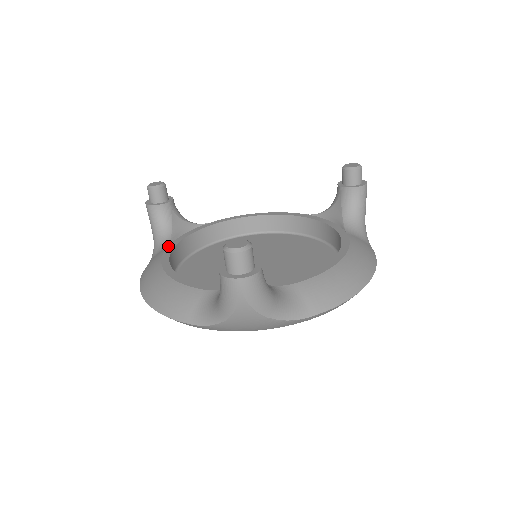
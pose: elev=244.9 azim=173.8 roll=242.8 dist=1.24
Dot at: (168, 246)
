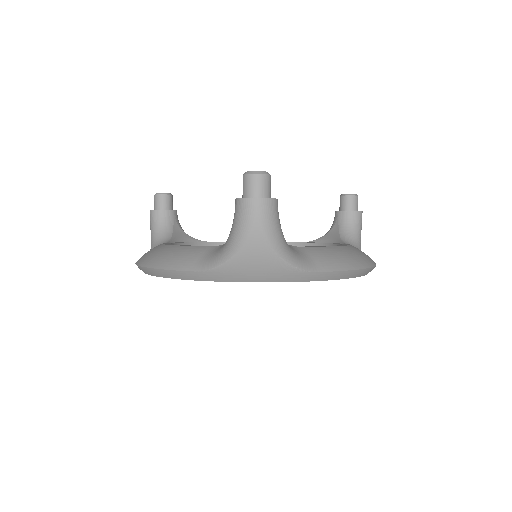
Dot at: (168, 242)
